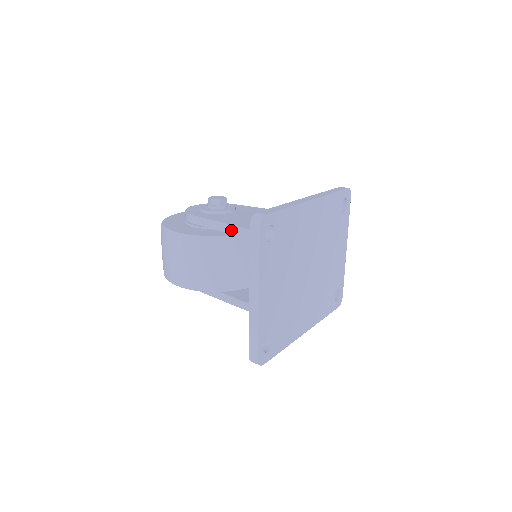
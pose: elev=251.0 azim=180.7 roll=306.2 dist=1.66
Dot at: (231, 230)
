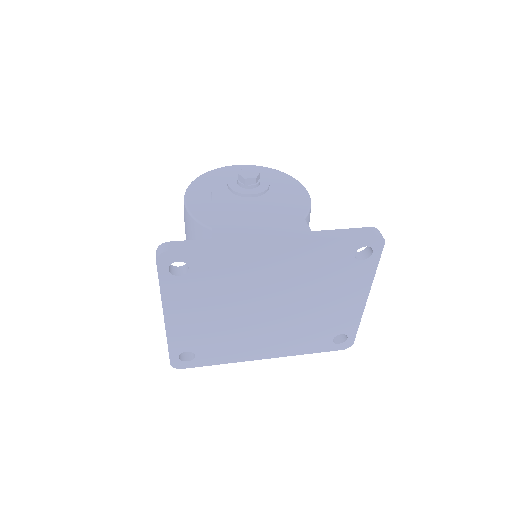
Dot at: occluded
